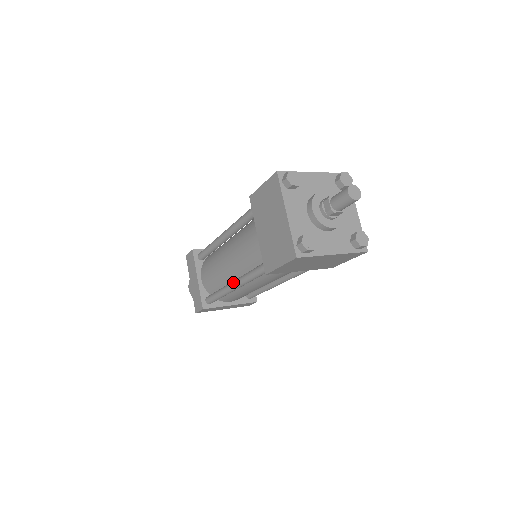
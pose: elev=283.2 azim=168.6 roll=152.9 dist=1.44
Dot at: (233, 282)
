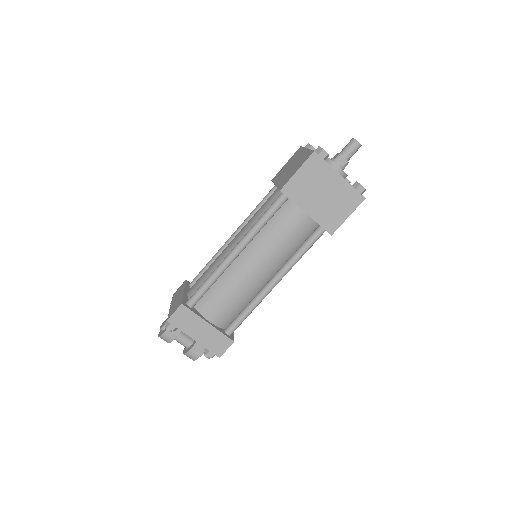
Dot at: occluded
